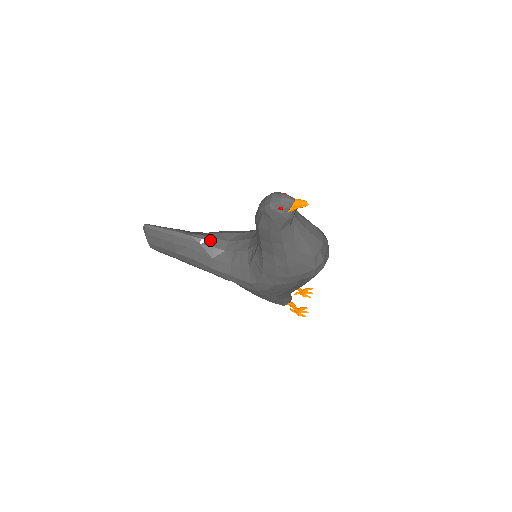
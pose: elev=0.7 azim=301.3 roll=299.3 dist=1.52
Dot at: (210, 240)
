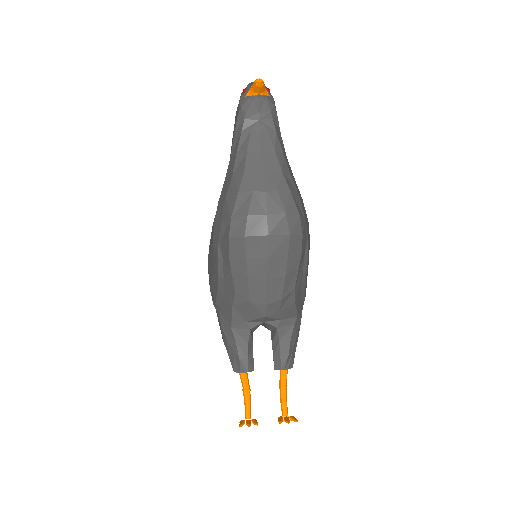
Dot at: occluded
